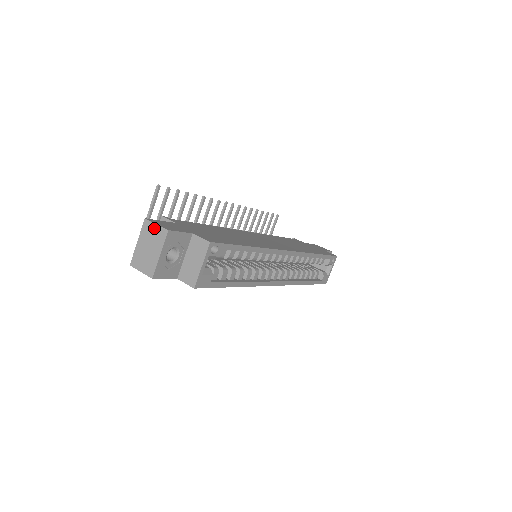
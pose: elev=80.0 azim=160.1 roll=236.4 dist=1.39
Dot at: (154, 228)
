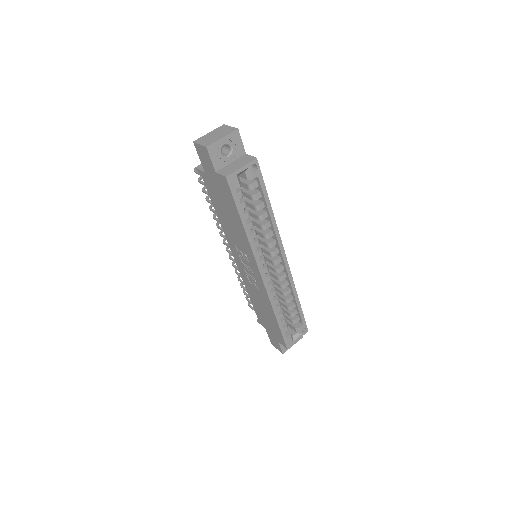
Dot at: (228, 128)
